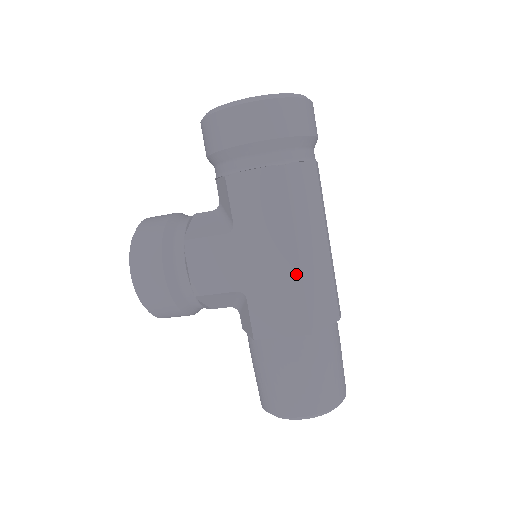
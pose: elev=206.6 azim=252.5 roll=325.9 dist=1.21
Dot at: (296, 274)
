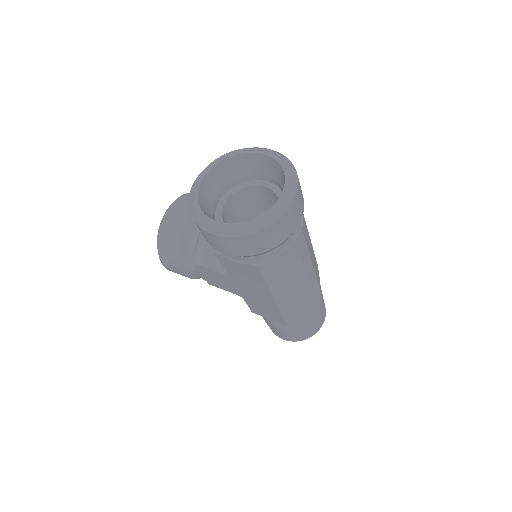
Dot at: (275, 306)
